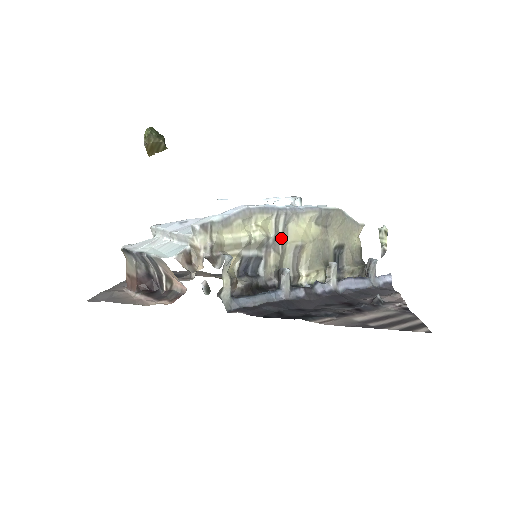
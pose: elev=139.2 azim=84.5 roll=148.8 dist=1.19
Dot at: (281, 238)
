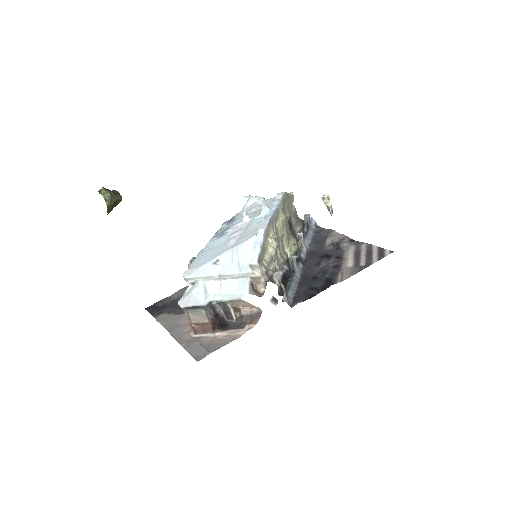
Dot at: (276, 236)
